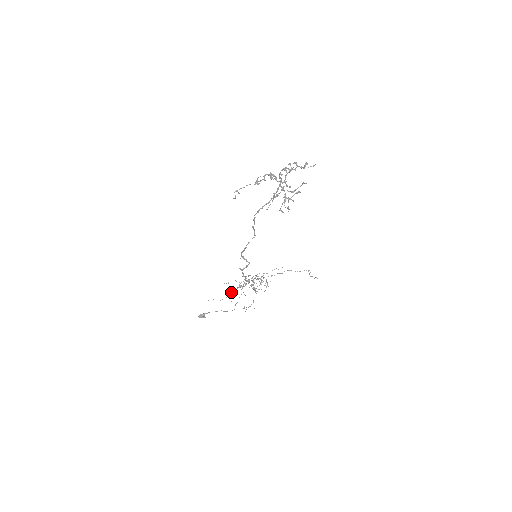
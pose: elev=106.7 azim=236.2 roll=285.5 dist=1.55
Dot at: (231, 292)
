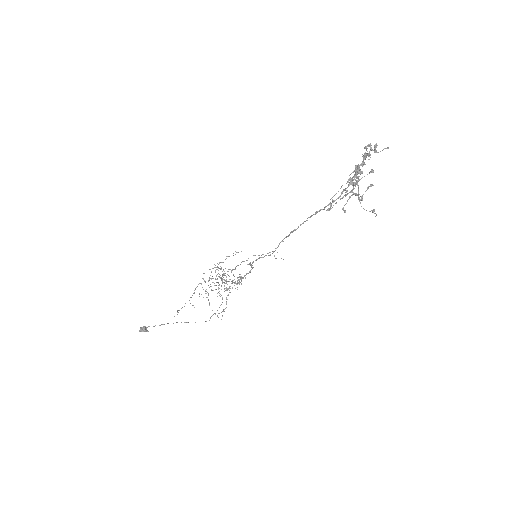
Dot at: occluded
